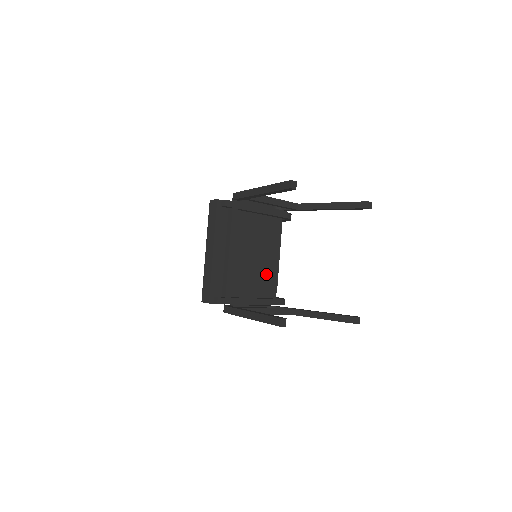
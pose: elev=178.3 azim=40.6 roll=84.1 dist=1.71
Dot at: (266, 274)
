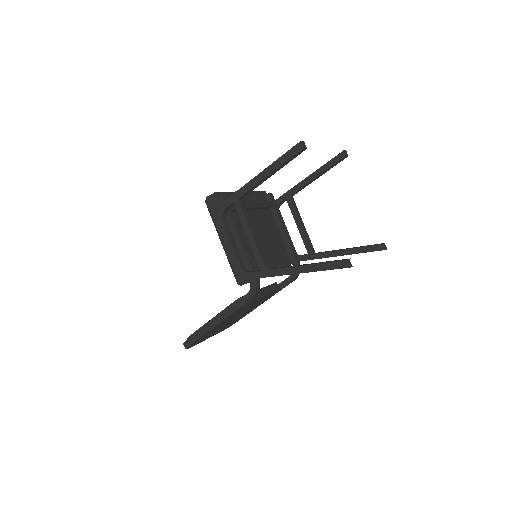
Dot at: occluded
